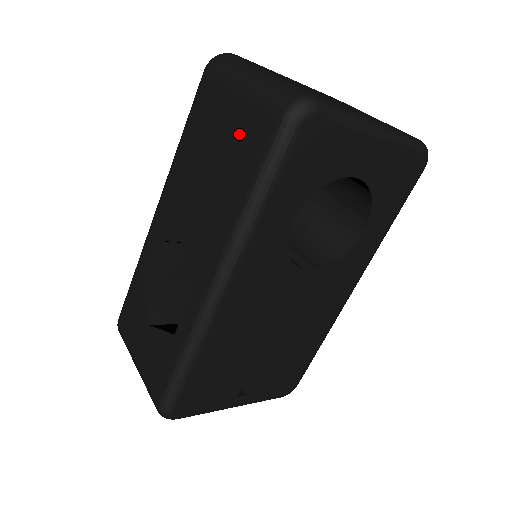
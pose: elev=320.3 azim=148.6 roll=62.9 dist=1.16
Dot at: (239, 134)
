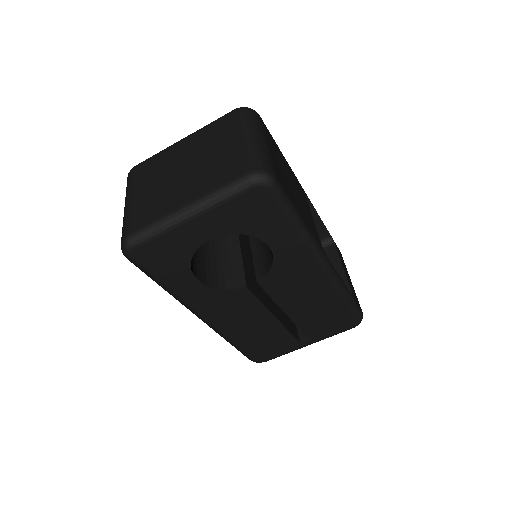
Dot at: occluded
